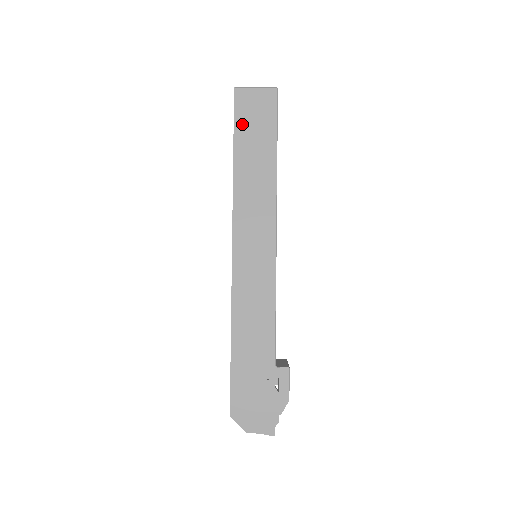
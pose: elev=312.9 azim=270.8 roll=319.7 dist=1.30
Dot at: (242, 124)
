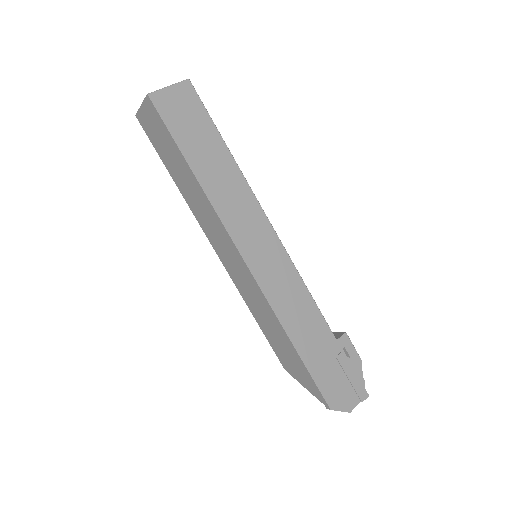
Dot at: (178, 130)
